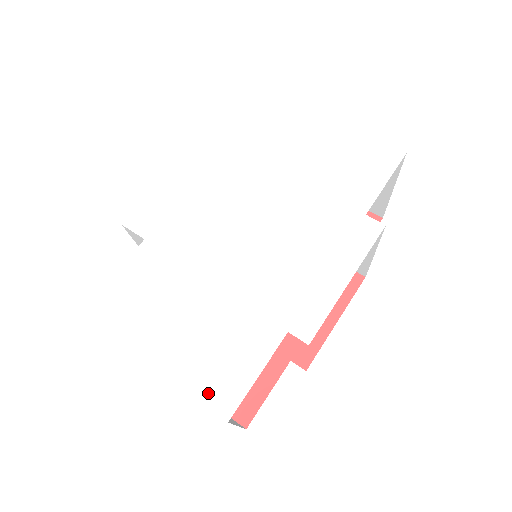
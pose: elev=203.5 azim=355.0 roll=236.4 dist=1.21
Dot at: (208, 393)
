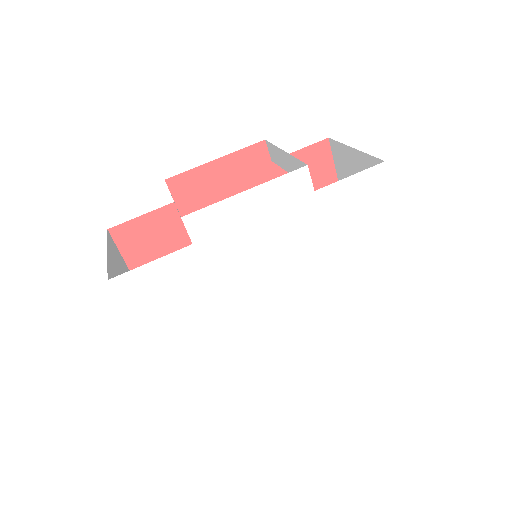
Dot at: (172, 375)
